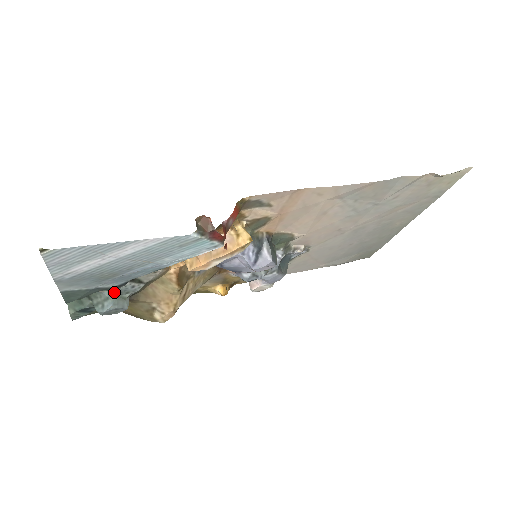
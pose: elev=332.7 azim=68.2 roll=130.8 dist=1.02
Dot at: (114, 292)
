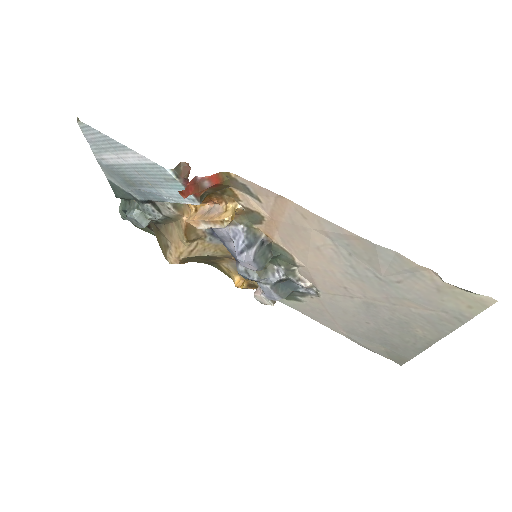
Dot at: (140, 206)
